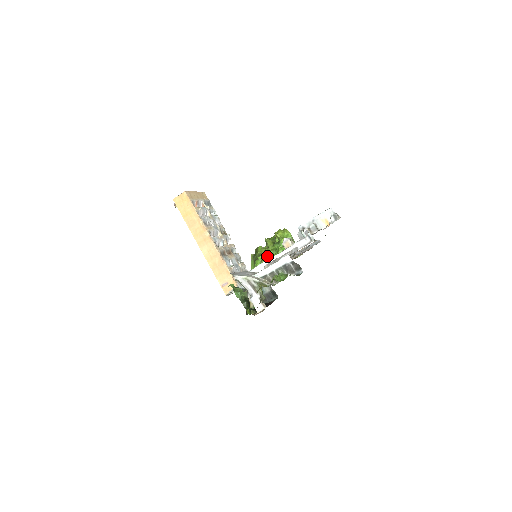
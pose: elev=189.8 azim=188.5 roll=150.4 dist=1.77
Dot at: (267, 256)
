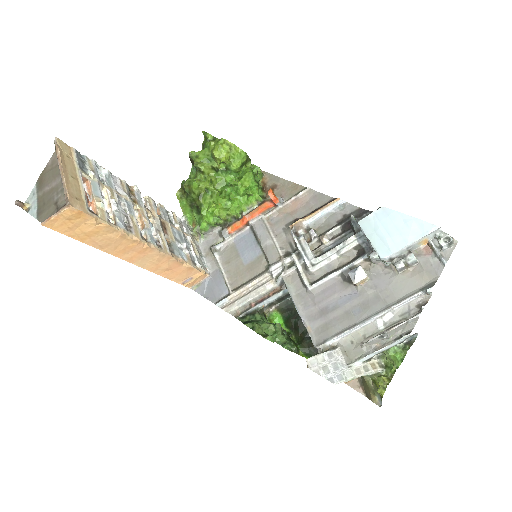
Dot at: (218, 200)
